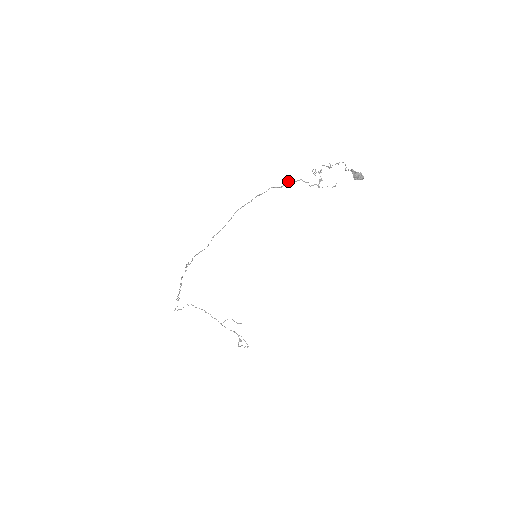
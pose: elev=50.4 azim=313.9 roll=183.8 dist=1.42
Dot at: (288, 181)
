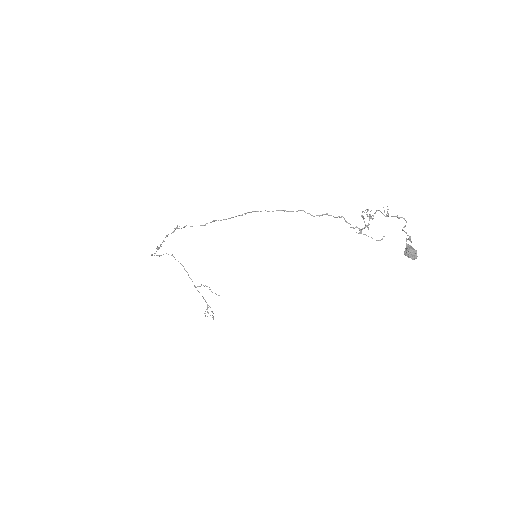
Dot at: (326, 213)
